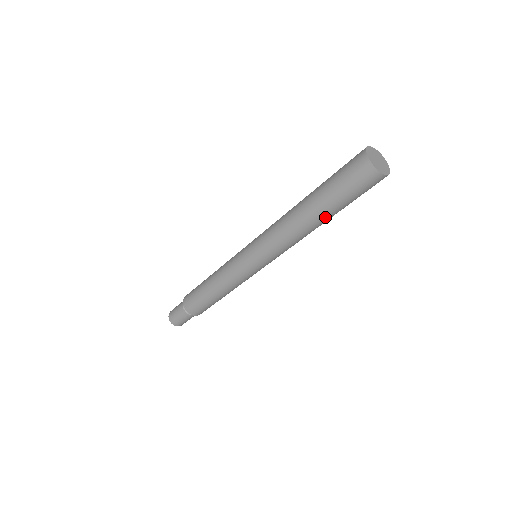
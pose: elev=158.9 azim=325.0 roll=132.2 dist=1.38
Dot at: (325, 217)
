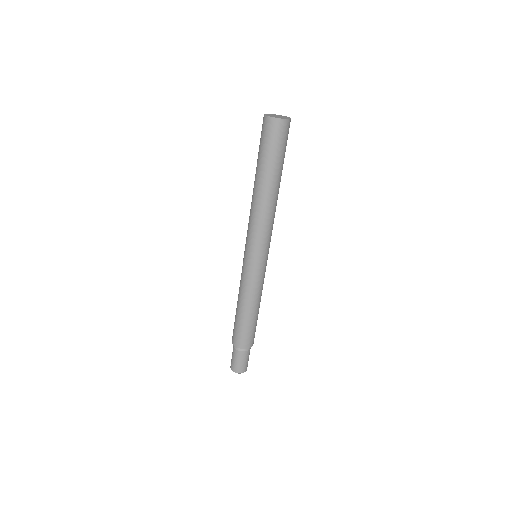
Dot at: (264, 179)
